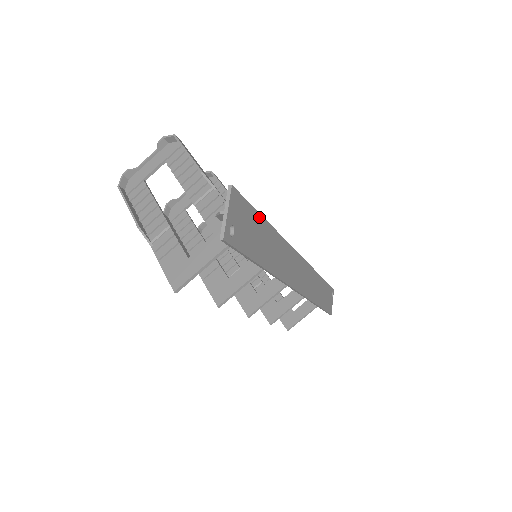
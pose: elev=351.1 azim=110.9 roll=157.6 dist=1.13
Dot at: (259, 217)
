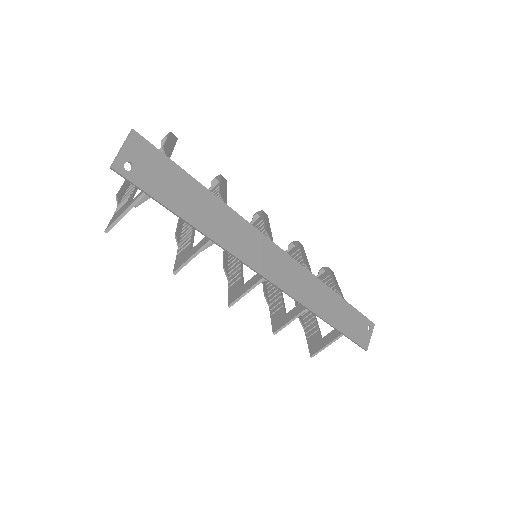
Dot at: (185, 175)
